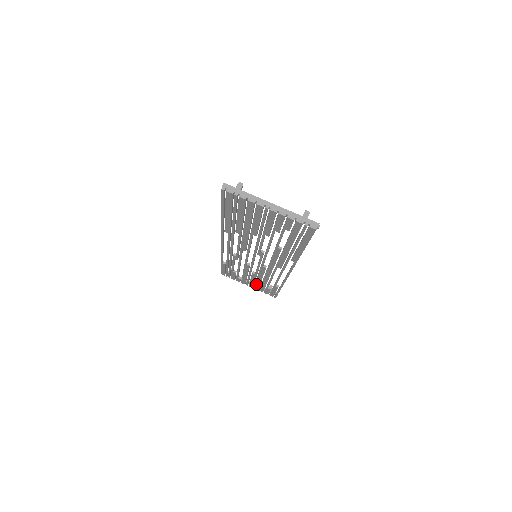
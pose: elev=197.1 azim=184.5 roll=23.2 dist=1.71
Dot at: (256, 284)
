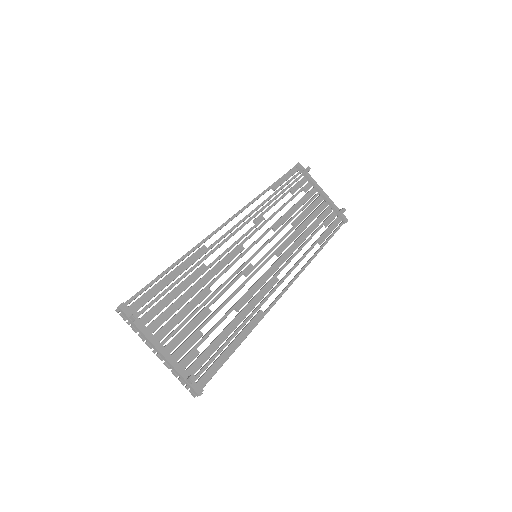
Dot at: (316, 211)
